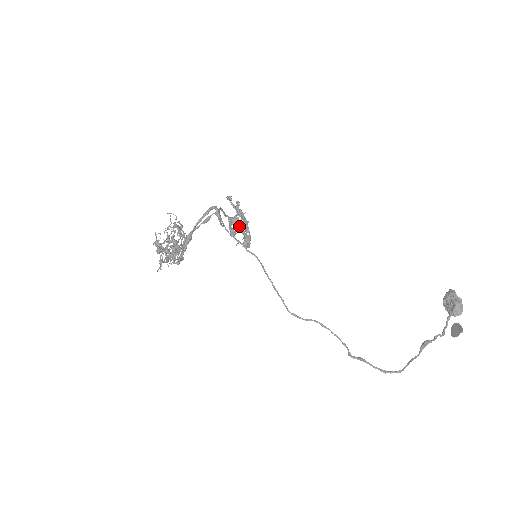
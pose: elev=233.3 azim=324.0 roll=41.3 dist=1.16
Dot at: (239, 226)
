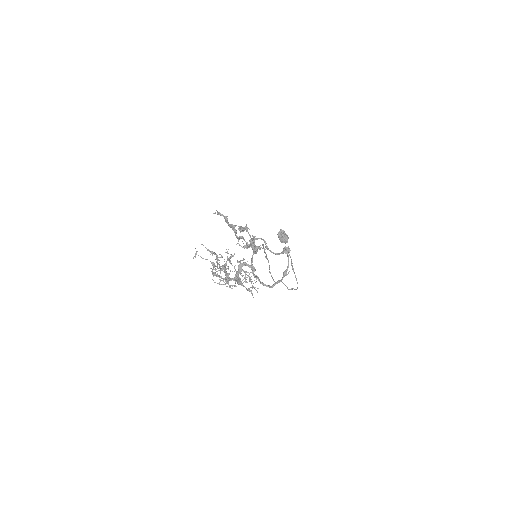
Dot at: occluded
